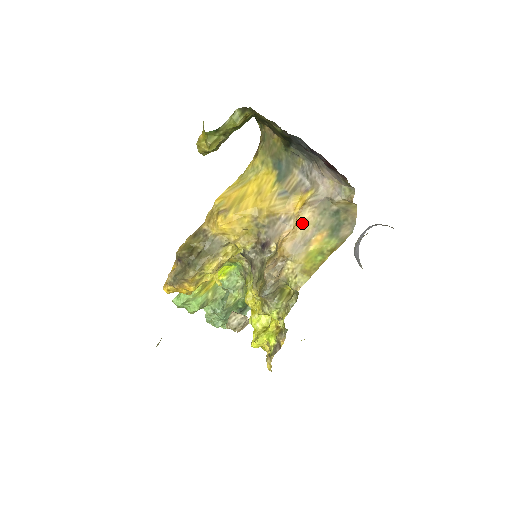
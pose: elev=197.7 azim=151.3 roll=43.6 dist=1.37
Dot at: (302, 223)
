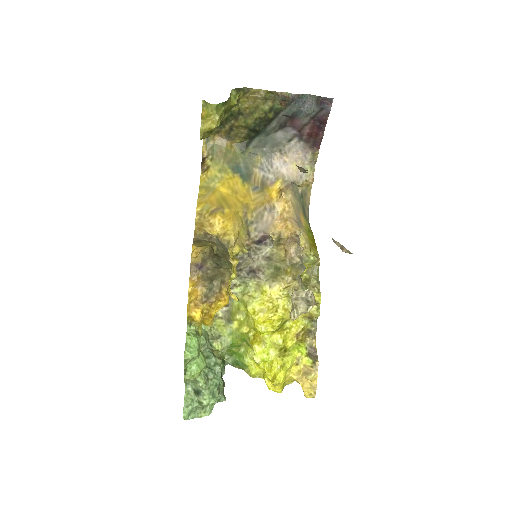
Dot at: (290, 203)
